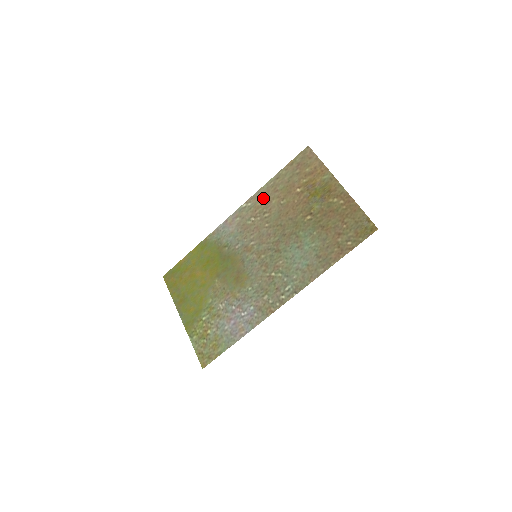
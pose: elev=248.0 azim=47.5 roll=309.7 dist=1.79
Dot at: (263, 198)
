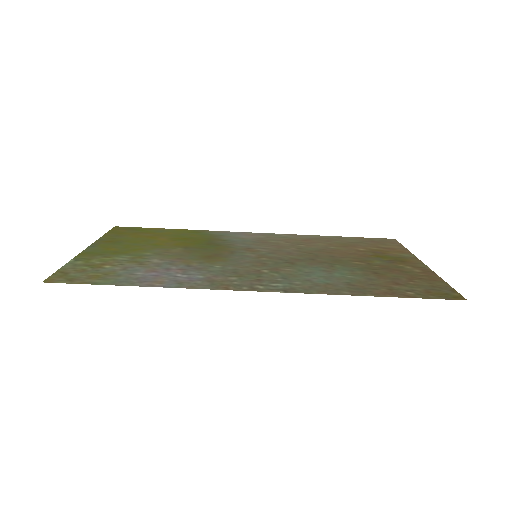
Dot at: (308, 238)
